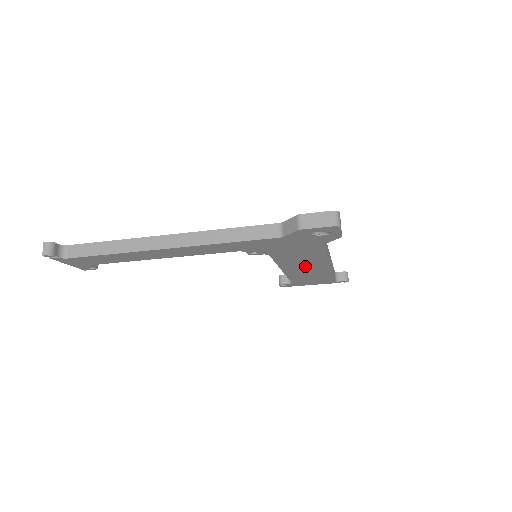
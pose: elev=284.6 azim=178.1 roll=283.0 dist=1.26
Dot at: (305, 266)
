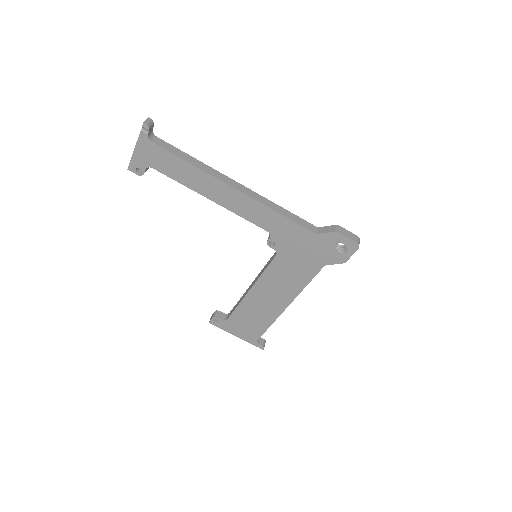
Dot at: (273, 294)
